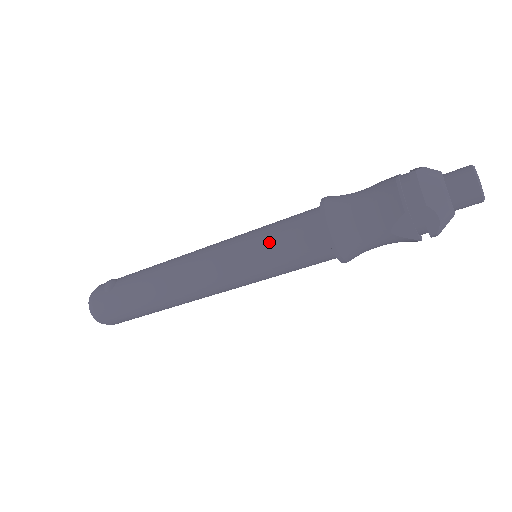
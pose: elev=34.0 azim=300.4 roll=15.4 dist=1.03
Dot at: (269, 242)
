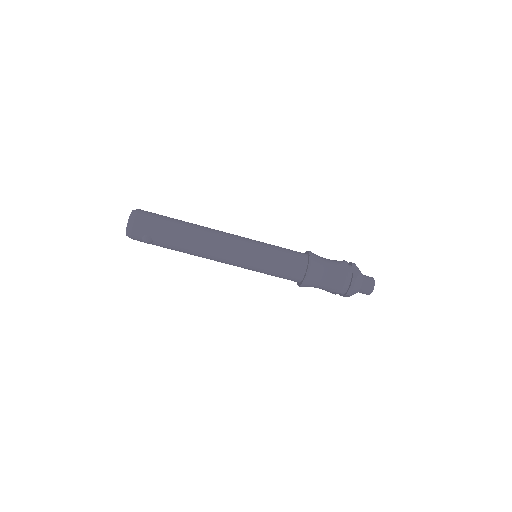
Dot at: occluded
